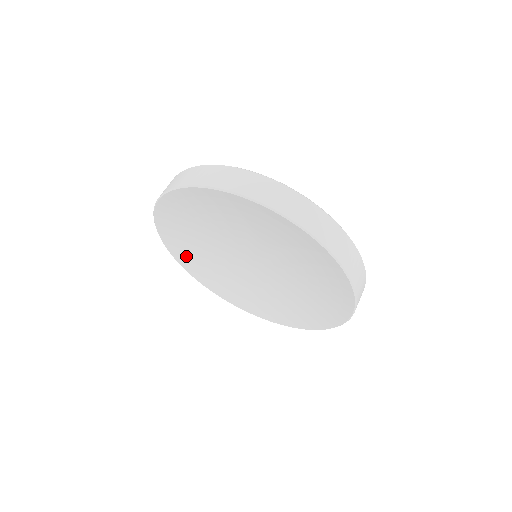
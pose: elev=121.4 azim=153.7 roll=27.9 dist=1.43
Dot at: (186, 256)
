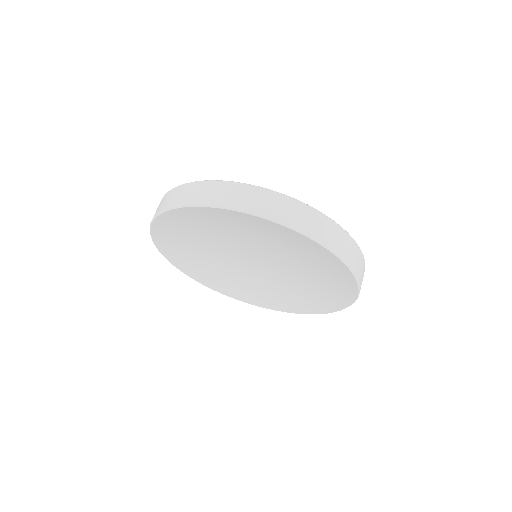
Dot at: (201, 274)
